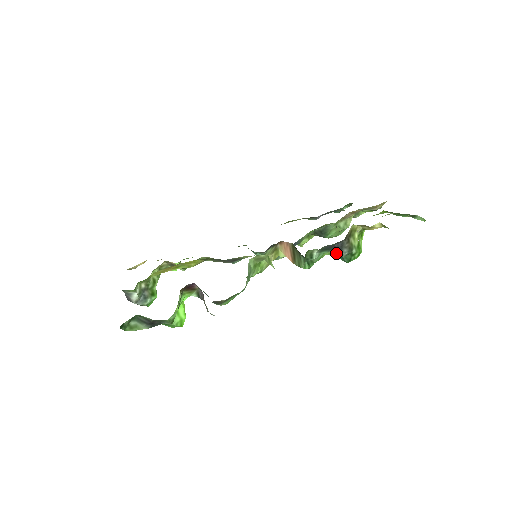
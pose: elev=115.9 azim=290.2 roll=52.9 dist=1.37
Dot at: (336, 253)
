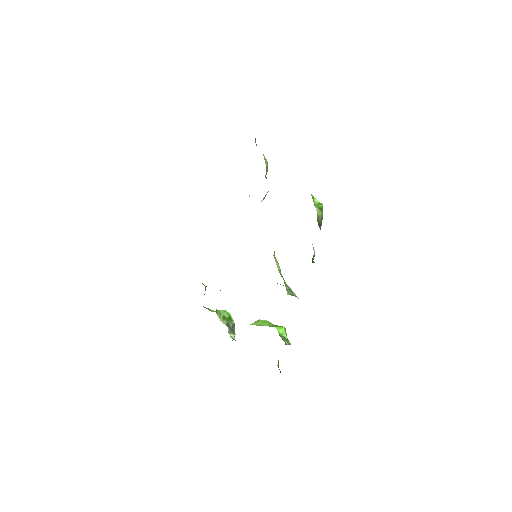
Dot at: occluded
